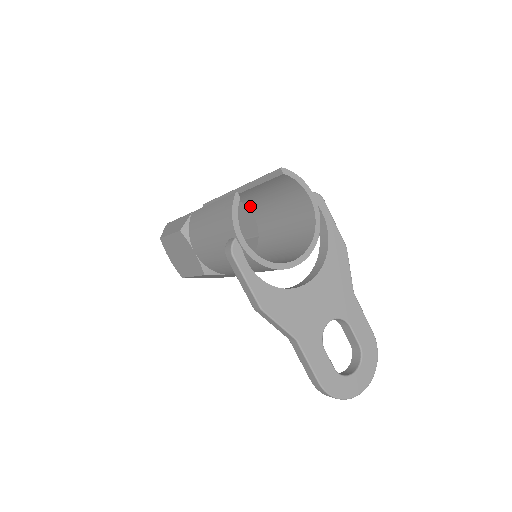
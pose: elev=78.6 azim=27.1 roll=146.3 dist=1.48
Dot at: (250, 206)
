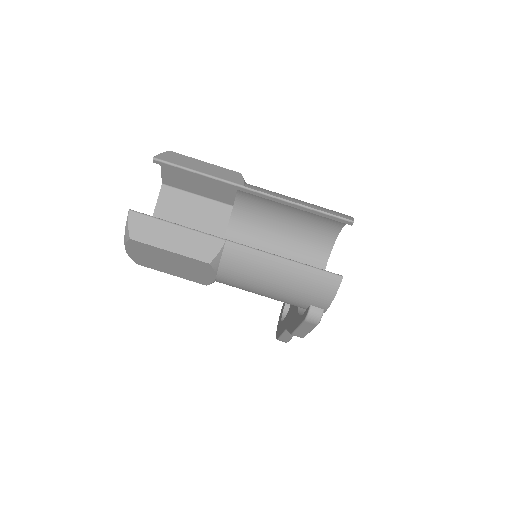
Dot at: occluded
